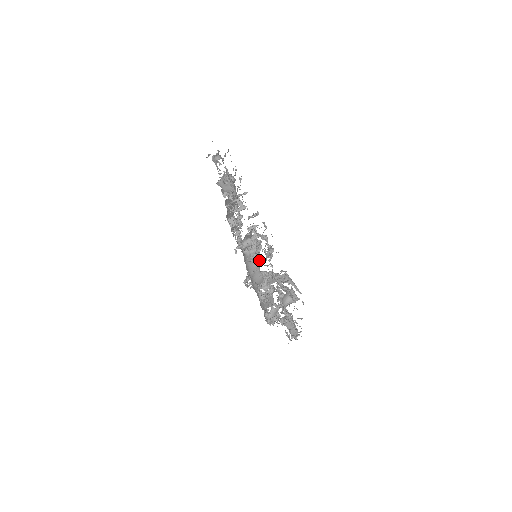
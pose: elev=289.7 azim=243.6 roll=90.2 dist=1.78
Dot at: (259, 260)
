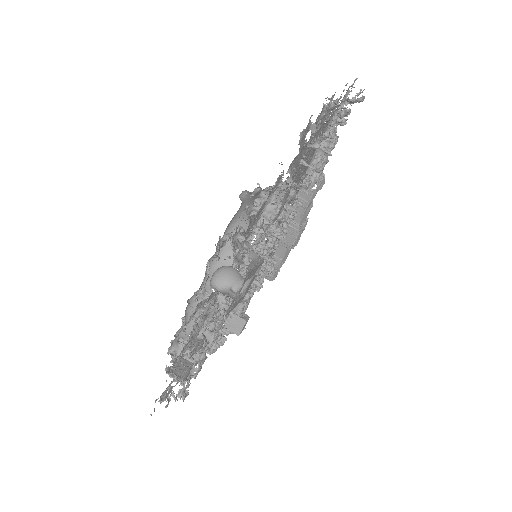
Dot at: occluded
